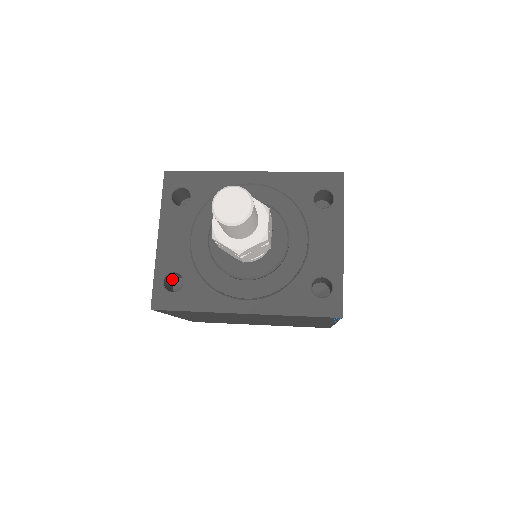
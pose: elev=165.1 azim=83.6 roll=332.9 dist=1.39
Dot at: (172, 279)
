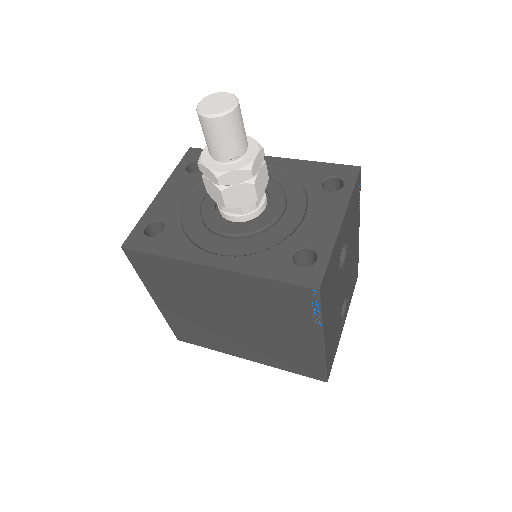
Dot at: occluded
